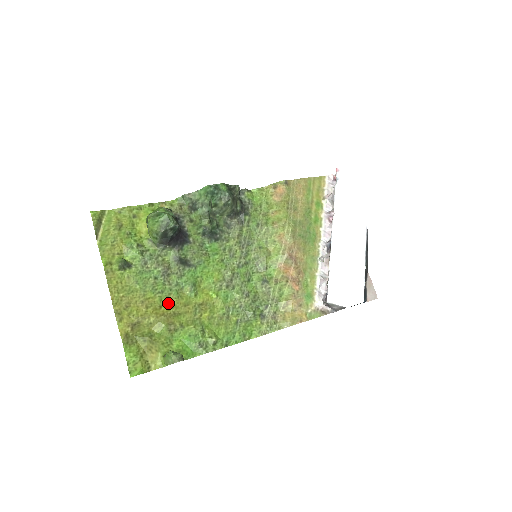
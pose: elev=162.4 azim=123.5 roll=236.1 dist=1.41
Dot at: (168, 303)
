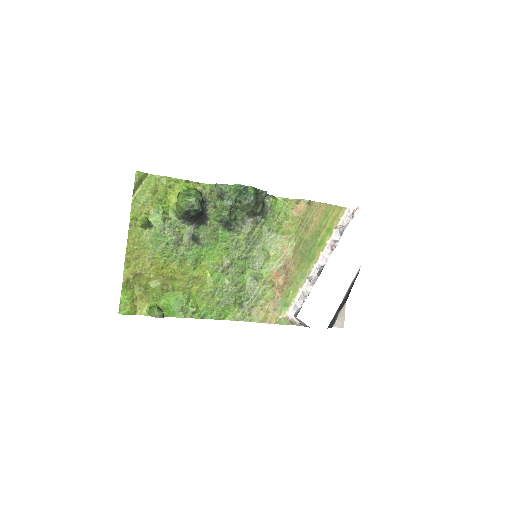
Dot at: (170, 267)
